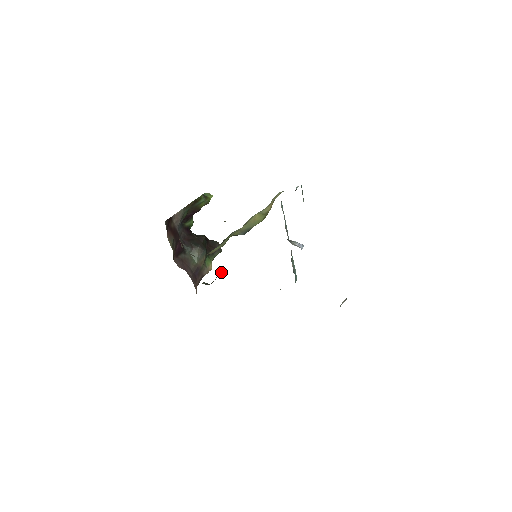
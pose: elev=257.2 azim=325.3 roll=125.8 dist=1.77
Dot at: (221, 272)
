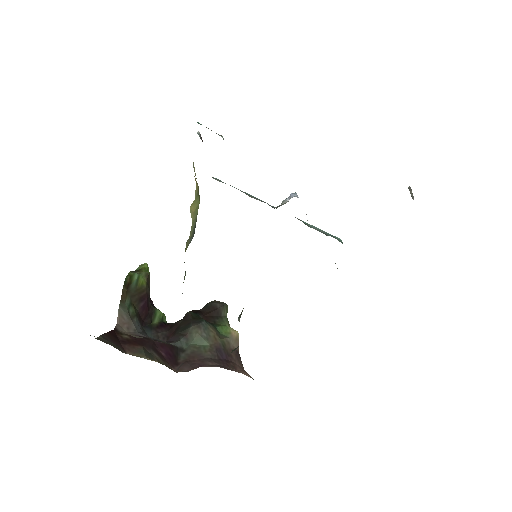
Dot at: (239, 317)
